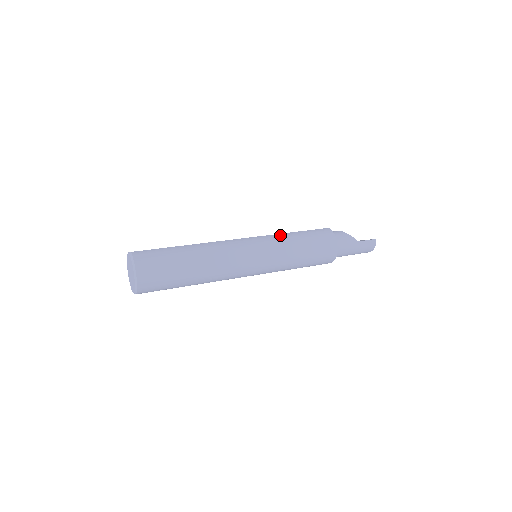
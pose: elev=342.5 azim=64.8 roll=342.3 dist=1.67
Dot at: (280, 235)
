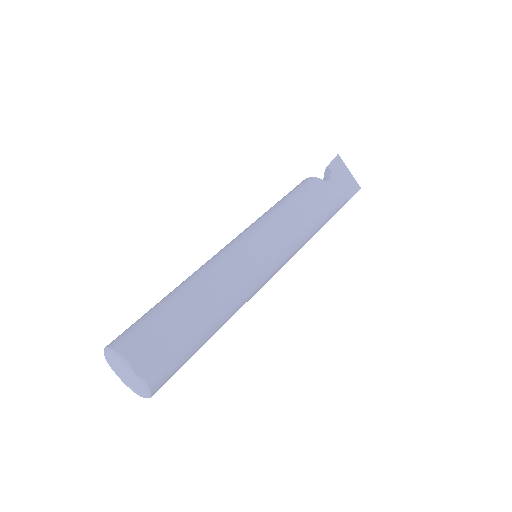
Dot at: (297, 241)
